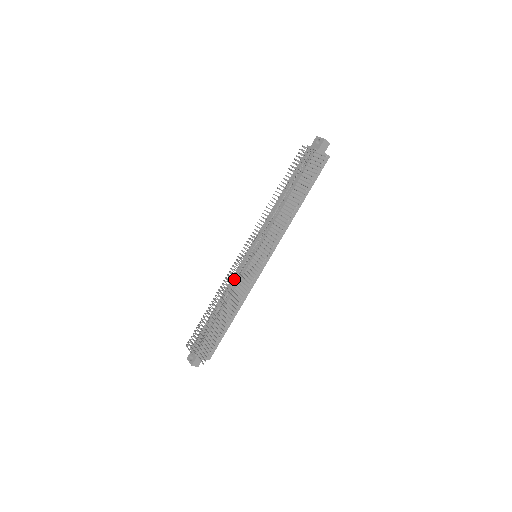
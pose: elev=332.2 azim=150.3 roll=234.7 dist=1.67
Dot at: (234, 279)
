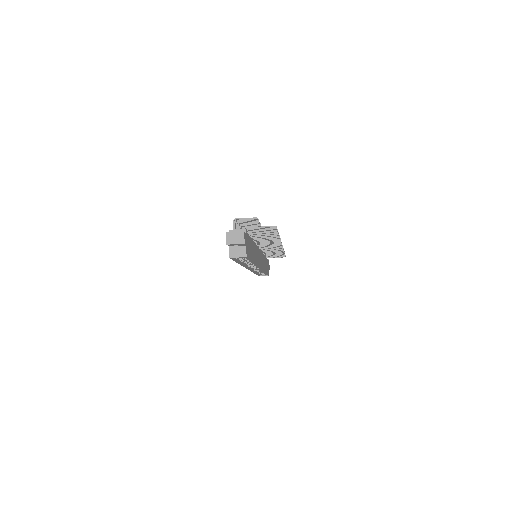
Dot at: occluded
